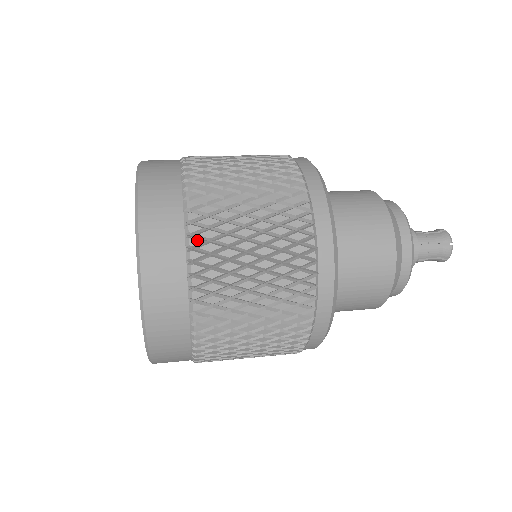
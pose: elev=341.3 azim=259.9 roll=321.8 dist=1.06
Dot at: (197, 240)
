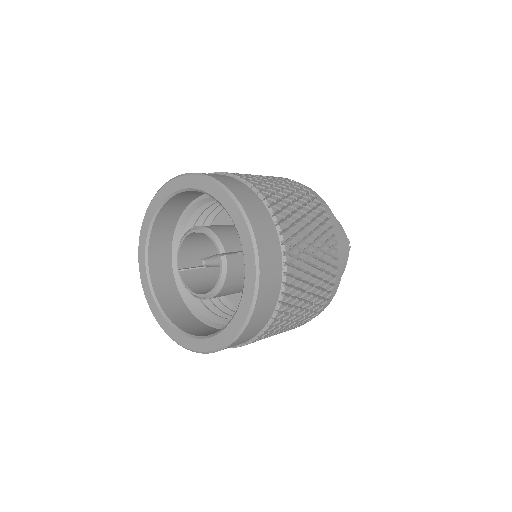
Dot at: (239, 175)
